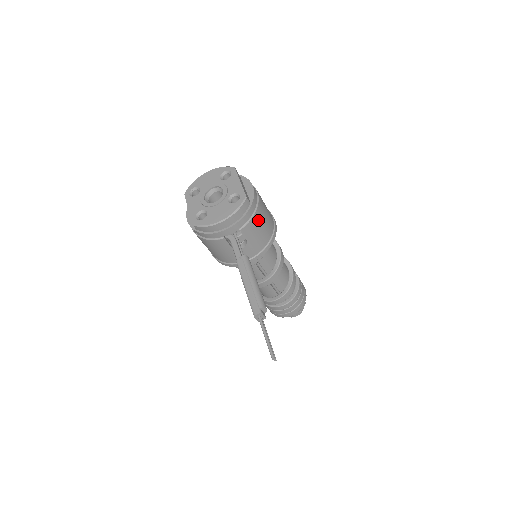
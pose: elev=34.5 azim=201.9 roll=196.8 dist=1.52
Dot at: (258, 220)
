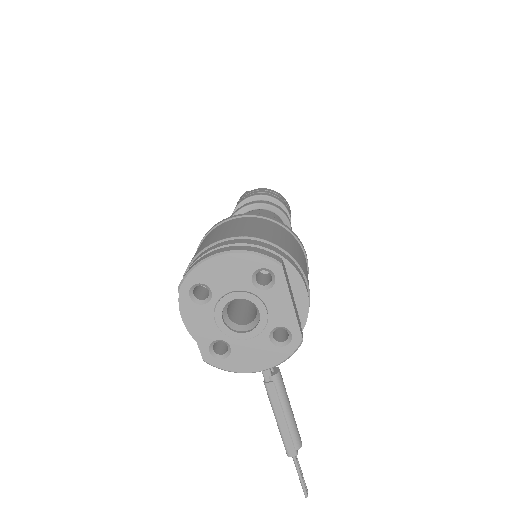
Dot at: occluded
